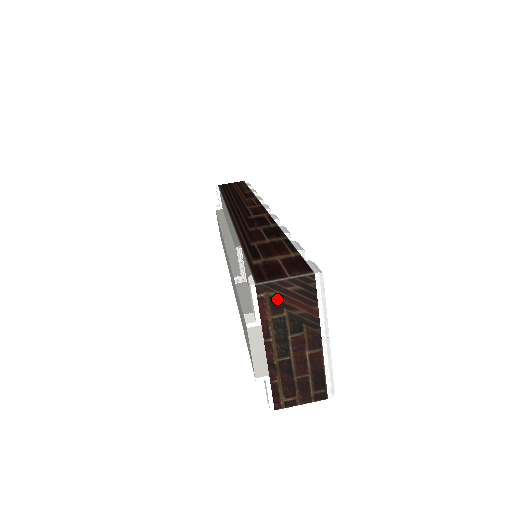
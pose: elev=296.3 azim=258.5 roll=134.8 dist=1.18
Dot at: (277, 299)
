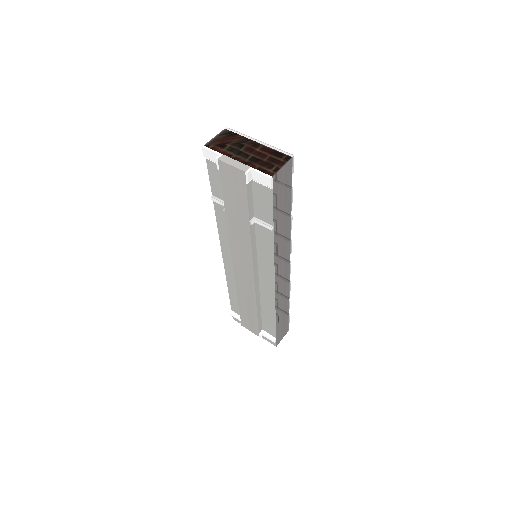
Dot at: (219, 144)
